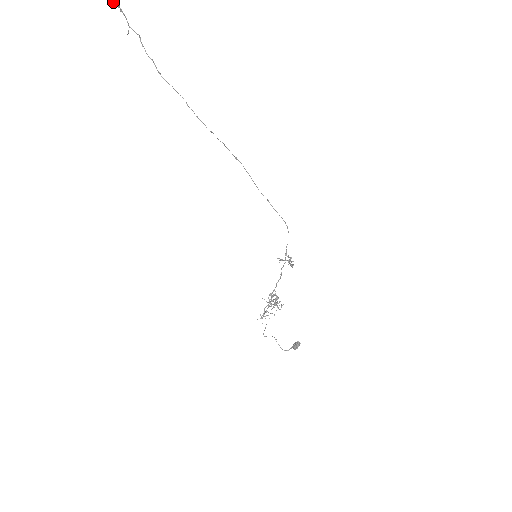
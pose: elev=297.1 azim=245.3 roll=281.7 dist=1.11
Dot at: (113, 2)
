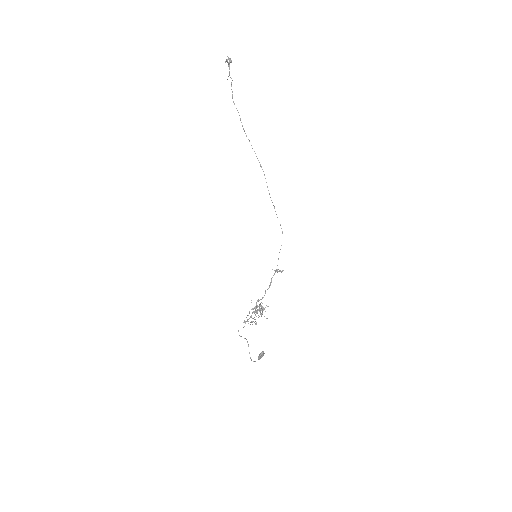
Dot at: (227, 62)
